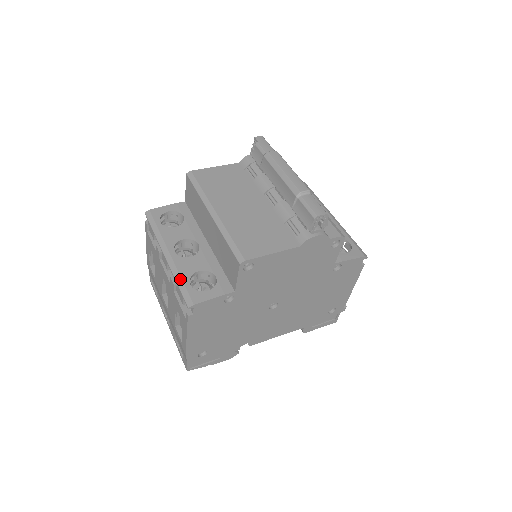
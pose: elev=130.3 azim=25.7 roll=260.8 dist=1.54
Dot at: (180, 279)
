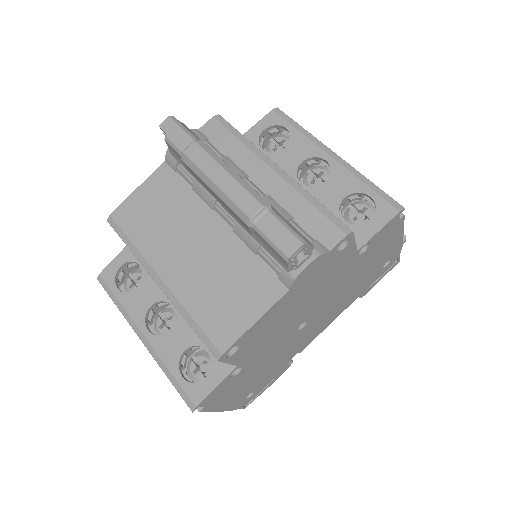
Dot at: (168, 372)
